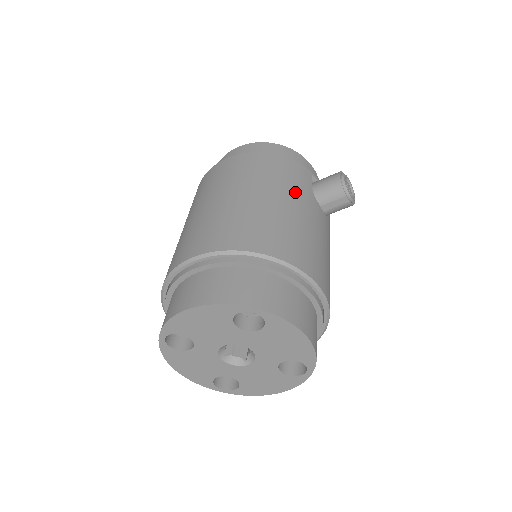
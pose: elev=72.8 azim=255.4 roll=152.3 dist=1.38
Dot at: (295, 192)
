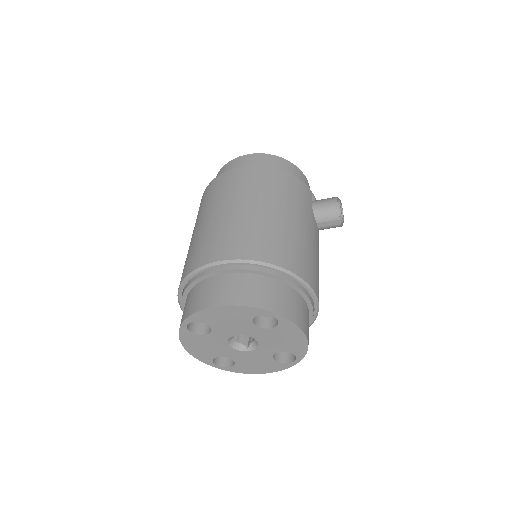
Dot at: (302, 211)
